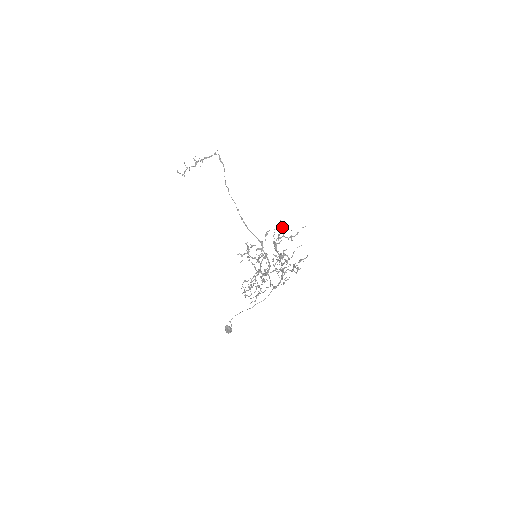
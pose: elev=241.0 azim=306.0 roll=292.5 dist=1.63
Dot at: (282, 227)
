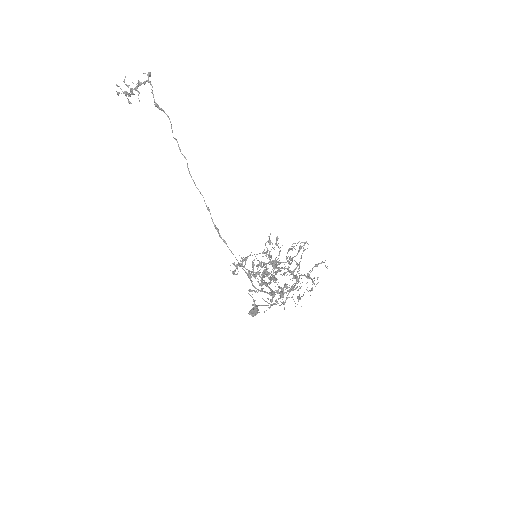
Dot at: (274, 249)
